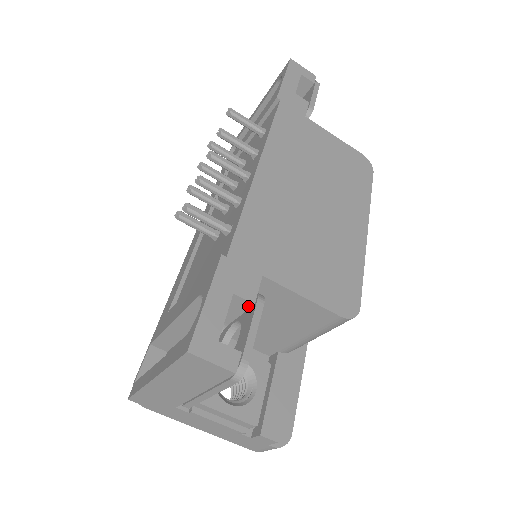
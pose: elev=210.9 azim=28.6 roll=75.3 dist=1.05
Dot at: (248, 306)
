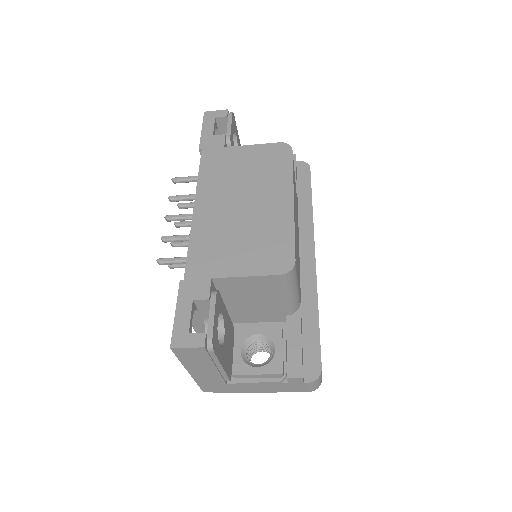
Dot at: (208, 302)
